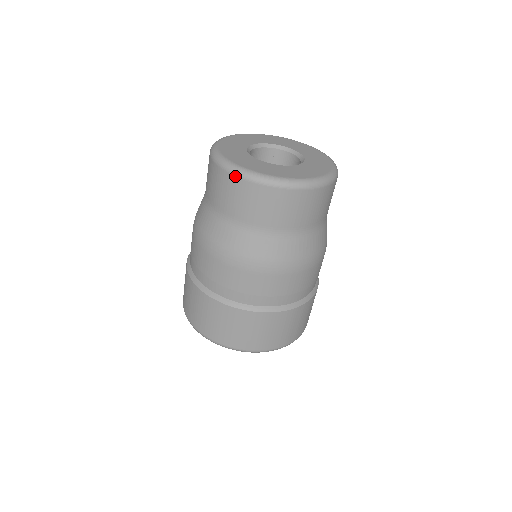
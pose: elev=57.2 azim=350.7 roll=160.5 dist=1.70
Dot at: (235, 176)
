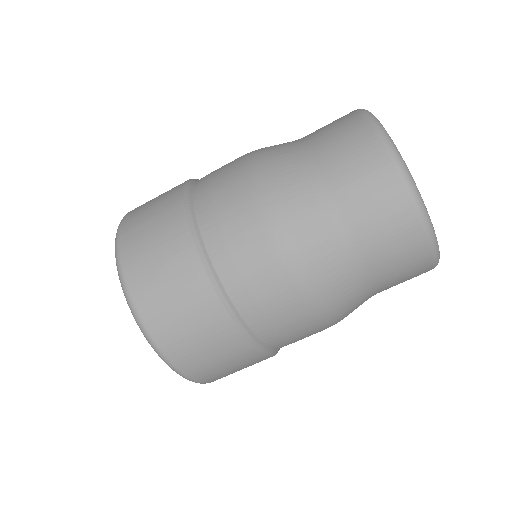
Dot at: (386, 150)
